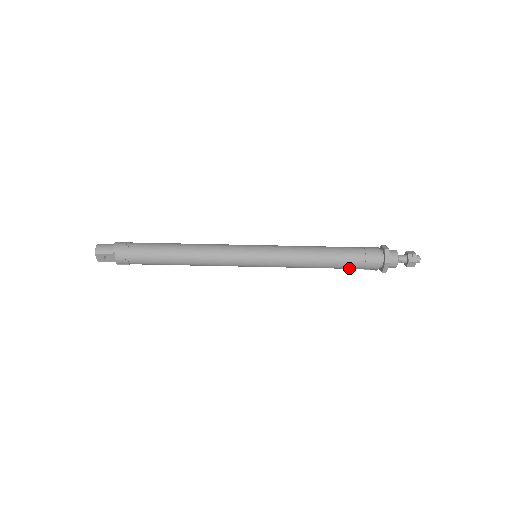
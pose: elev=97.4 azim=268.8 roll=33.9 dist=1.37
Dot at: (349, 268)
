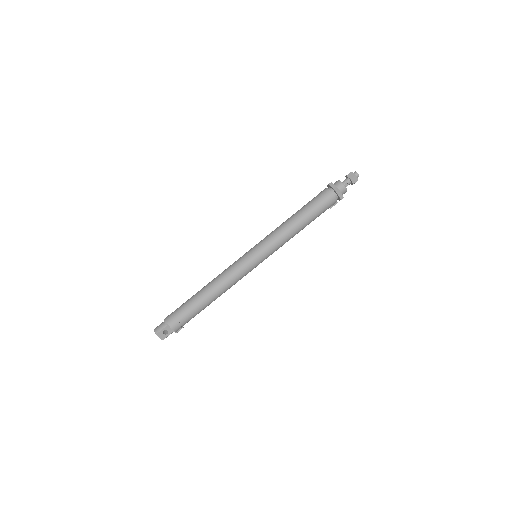
Dot at: (318, 214)
